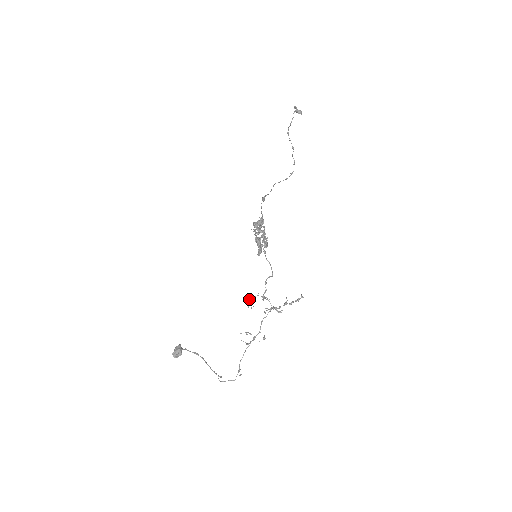
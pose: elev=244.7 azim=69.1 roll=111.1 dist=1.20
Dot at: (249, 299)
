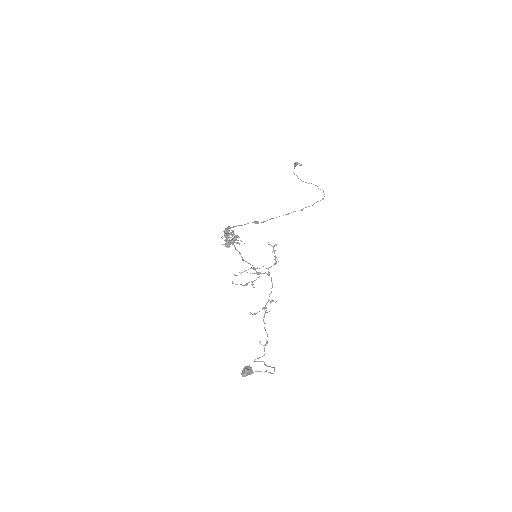
Dot at: (247, 283)
